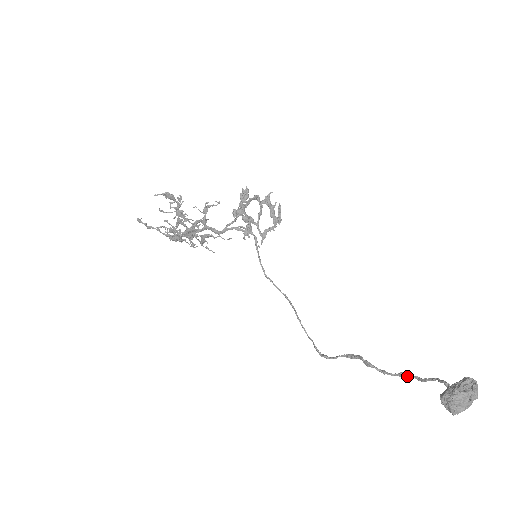
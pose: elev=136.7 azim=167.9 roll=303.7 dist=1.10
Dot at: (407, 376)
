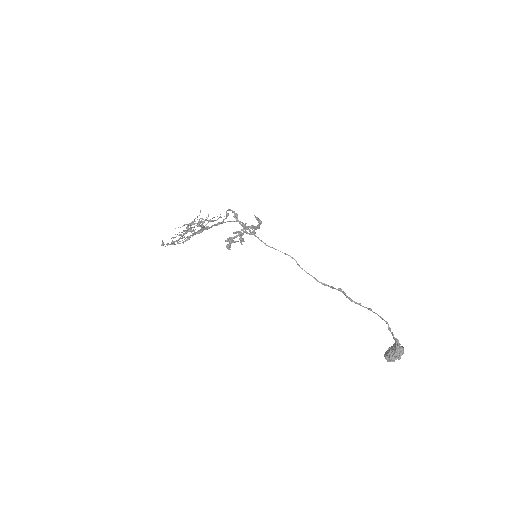
Dot at: occluded
